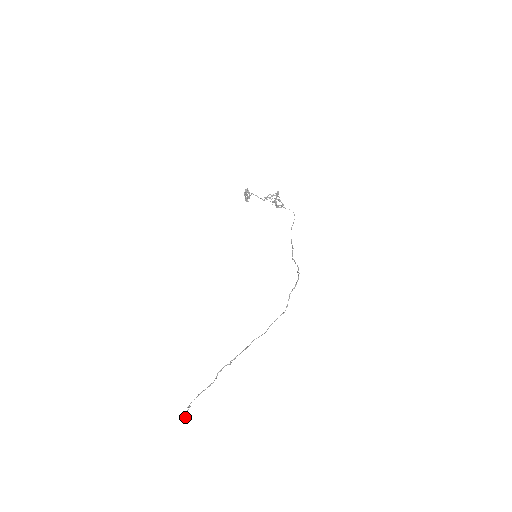
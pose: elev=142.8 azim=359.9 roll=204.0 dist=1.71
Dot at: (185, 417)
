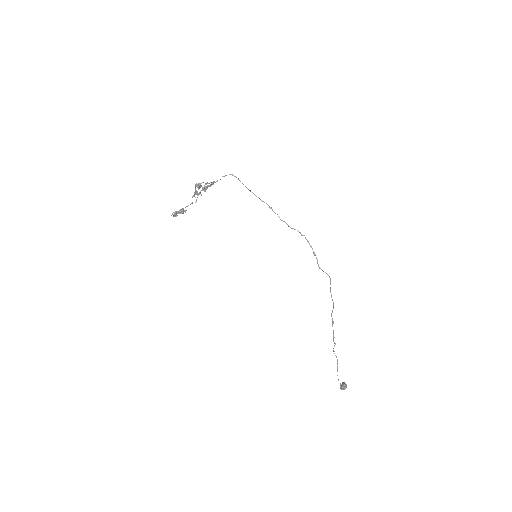
Dot at: occluded
